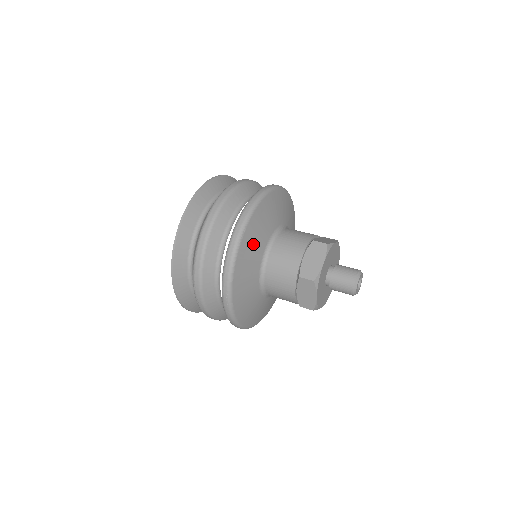
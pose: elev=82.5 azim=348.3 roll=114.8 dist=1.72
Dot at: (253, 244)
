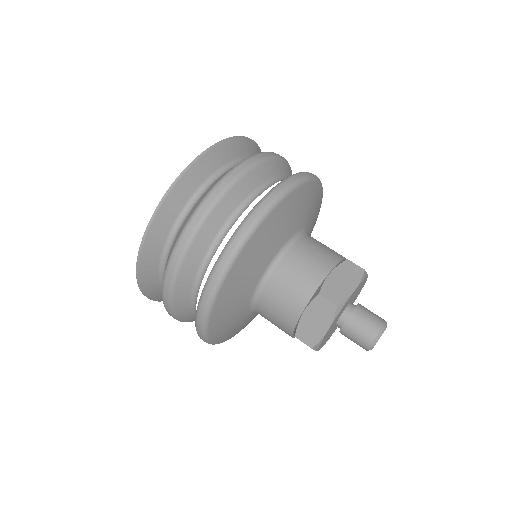
Dot at: (279, 226)
